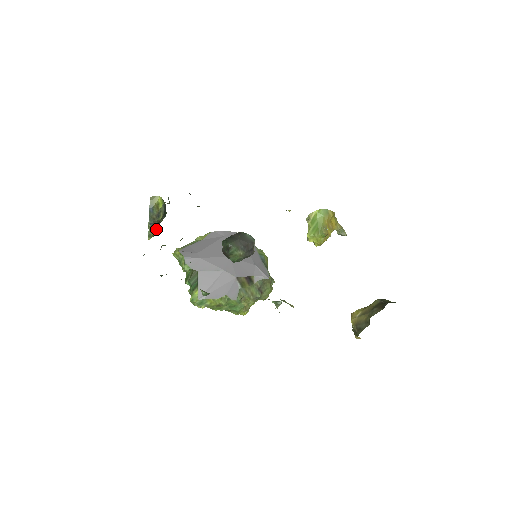
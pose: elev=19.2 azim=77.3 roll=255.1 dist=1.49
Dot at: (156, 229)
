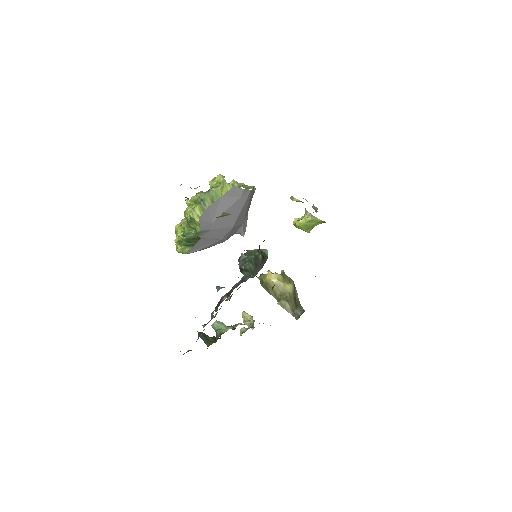
Dot at: occluded
